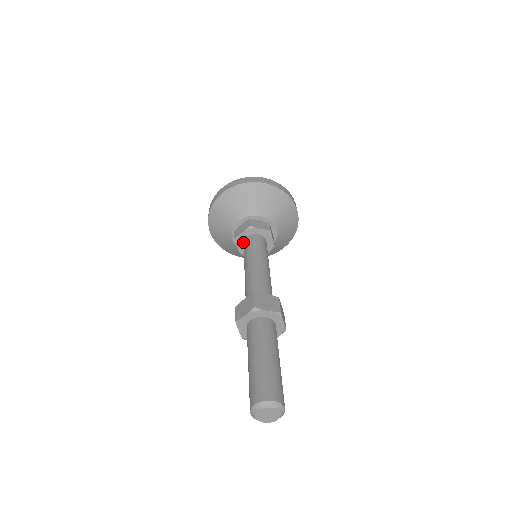
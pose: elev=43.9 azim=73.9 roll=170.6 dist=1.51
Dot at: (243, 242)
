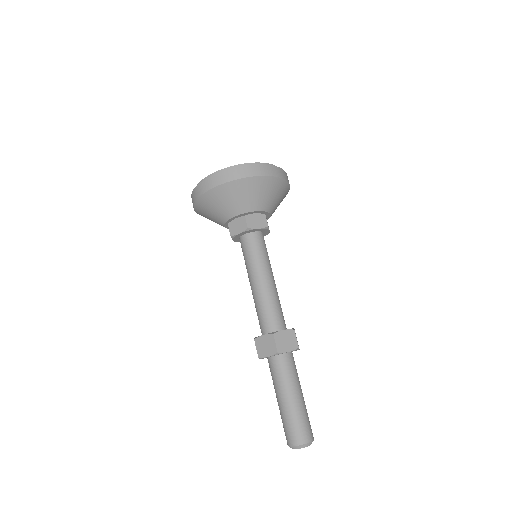
Dot at: (239, 237)
